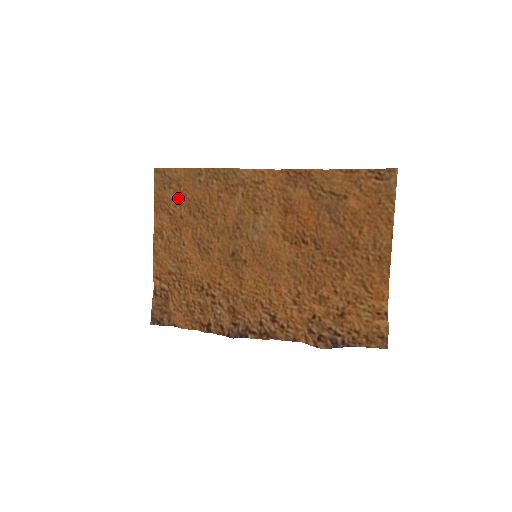
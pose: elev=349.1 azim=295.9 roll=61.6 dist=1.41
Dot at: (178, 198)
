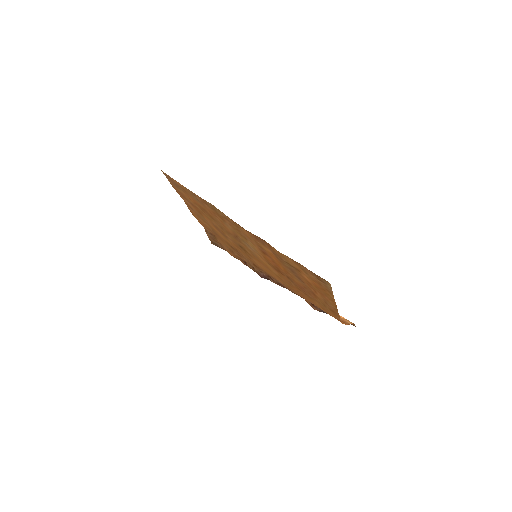
Dot at: (189, 197)
